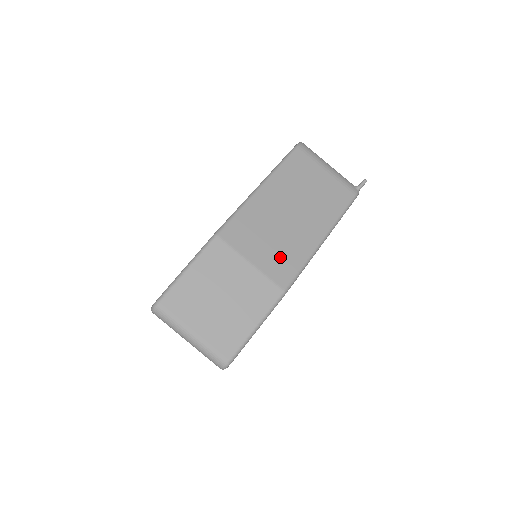
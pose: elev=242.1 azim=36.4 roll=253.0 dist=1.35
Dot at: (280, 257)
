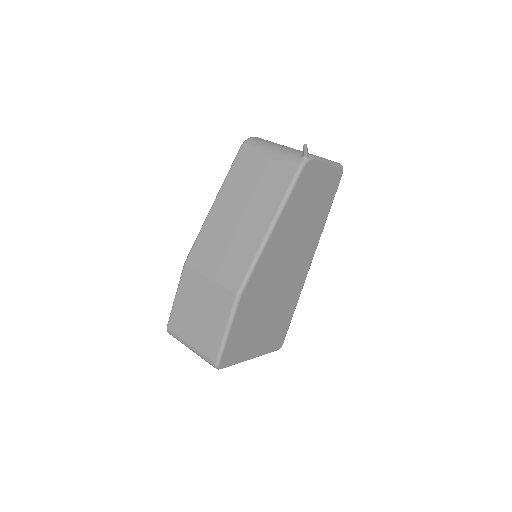
Dot at: (231, 264)
